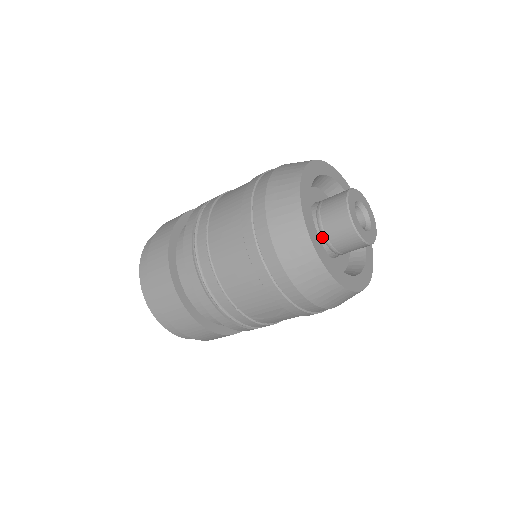
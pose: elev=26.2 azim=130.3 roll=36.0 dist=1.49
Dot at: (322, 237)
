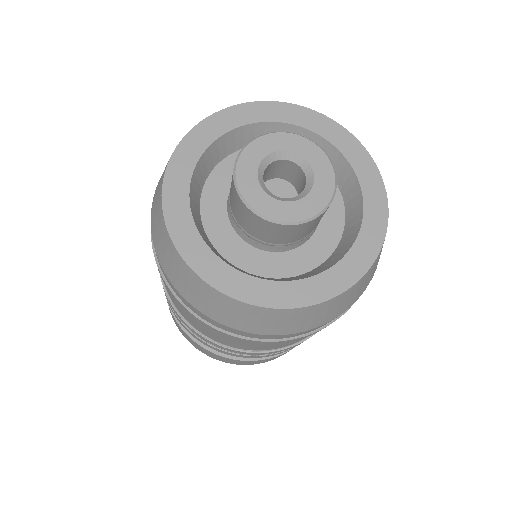
Dot at: (230, 206)
